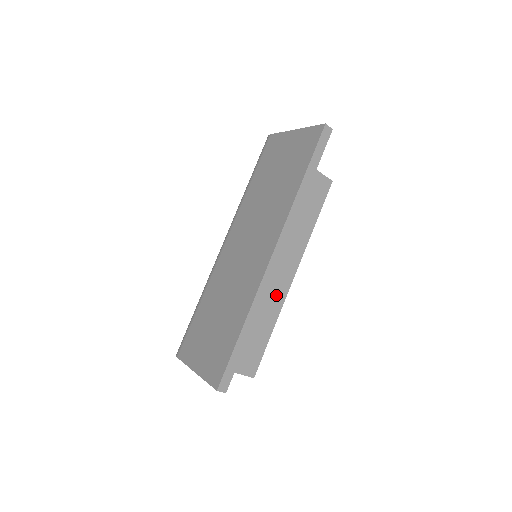
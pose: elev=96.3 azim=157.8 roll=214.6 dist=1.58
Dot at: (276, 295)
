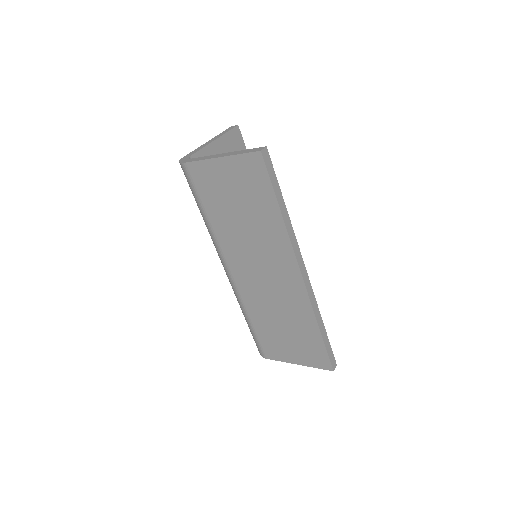
Dot at: occluded
